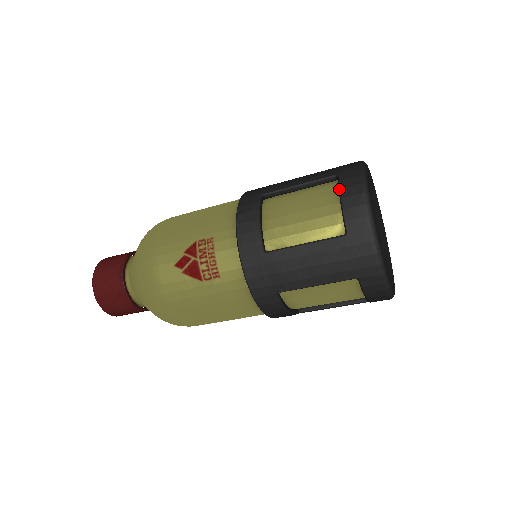
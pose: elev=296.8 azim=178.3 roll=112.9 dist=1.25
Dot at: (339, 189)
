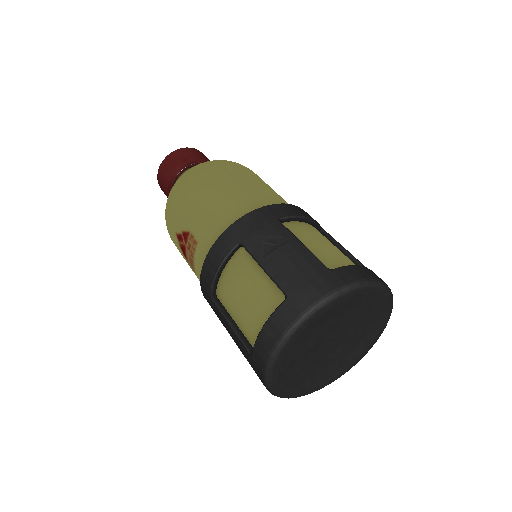
Dot at: (269, 317)
